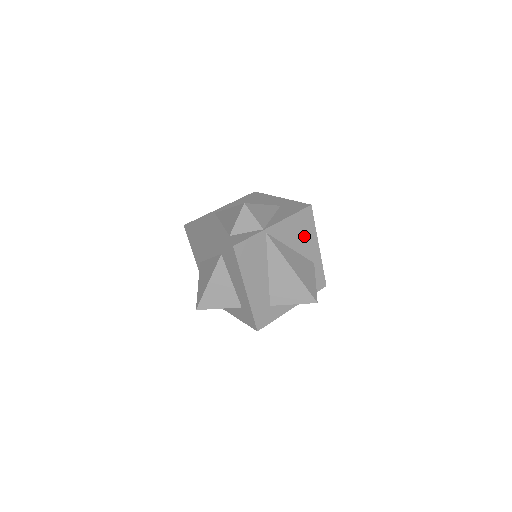
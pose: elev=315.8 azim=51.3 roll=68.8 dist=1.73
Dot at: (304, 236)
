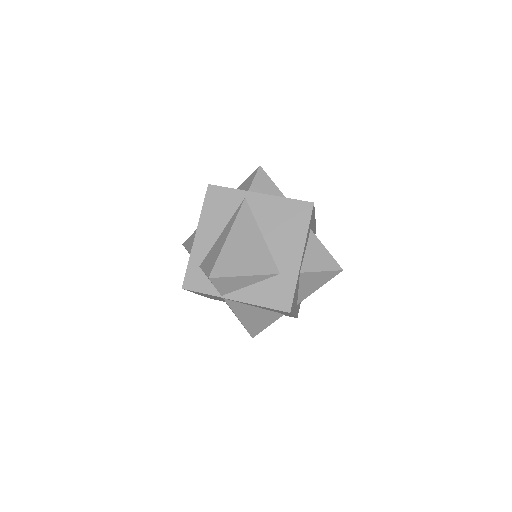
Dot at: occluded
